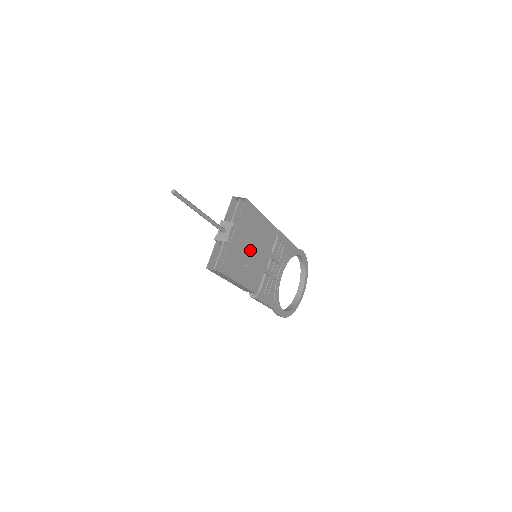
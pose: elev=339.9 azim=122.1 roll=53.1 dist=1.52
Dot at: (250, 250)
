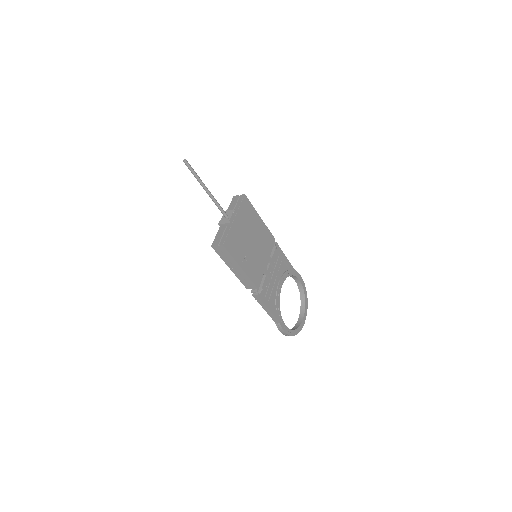
Dot at: (250, 242)
